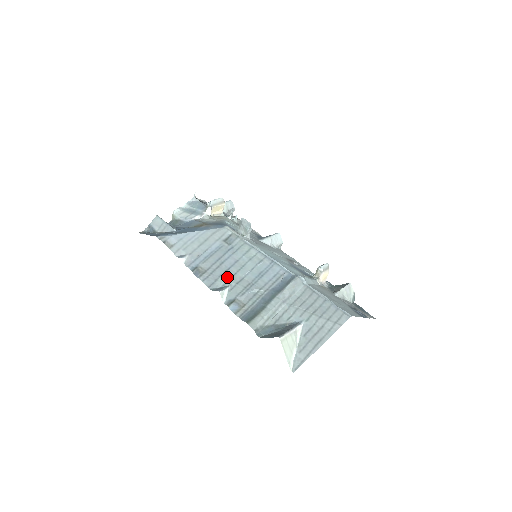
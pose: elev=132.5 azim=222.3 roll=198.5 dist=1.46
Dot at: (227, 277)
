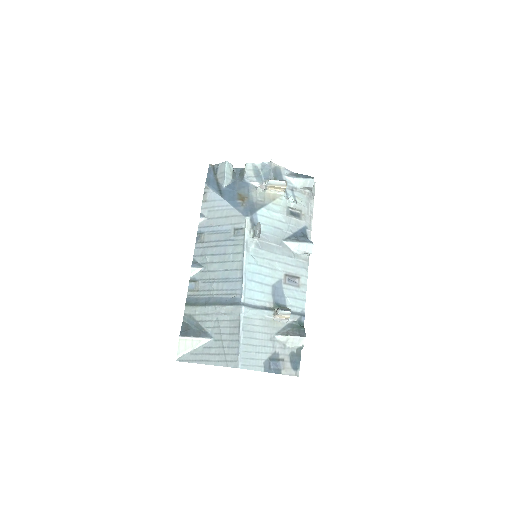
Dot at: (208, 260)
